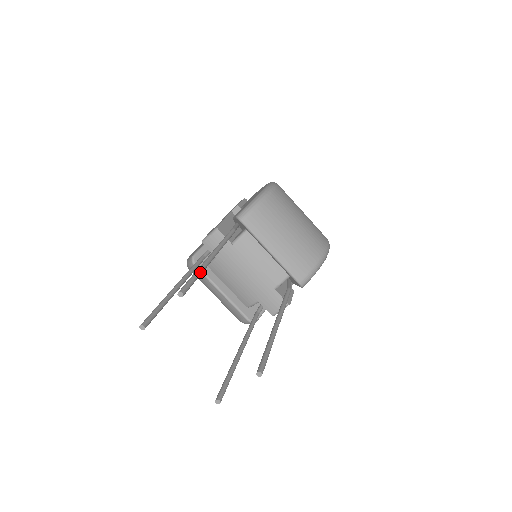
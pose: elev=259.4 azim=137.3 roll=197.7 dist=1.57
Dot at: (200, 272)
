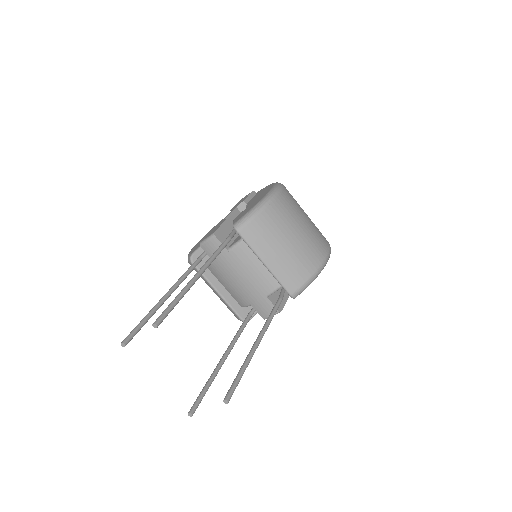
Dot at: (181, 297)
